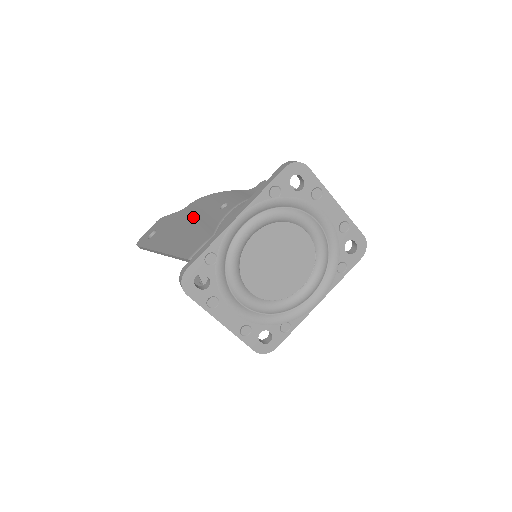
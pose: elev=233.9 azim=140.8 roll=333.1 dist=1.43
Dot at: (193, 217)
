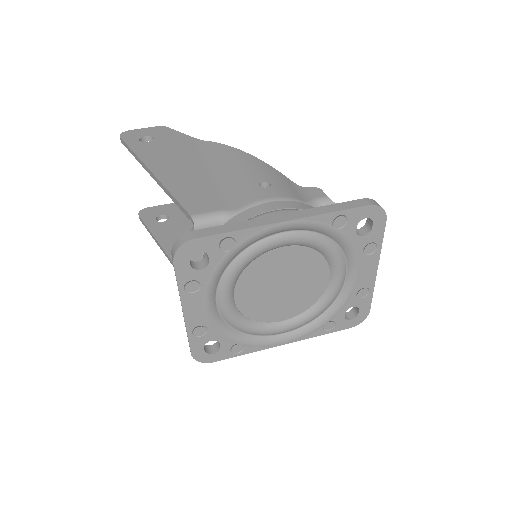
Dot at: (213, 162)
